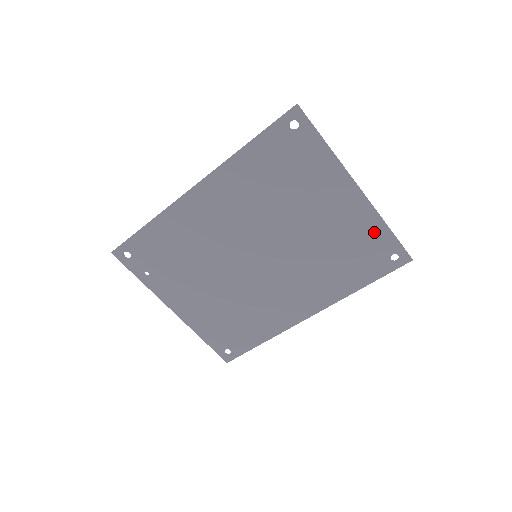
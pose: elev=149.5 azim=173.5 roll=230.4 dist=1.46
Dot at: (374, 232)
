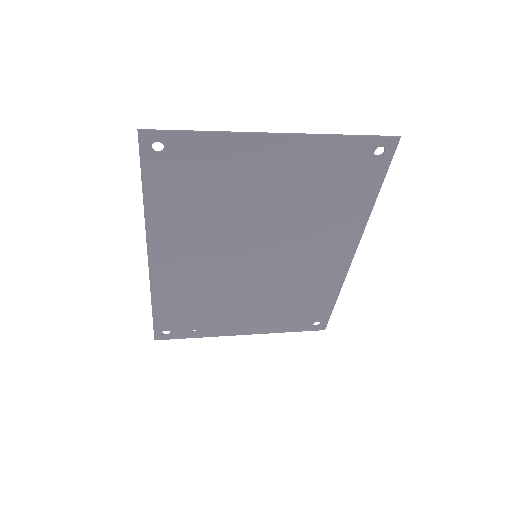
Dot at: (334, 152)
